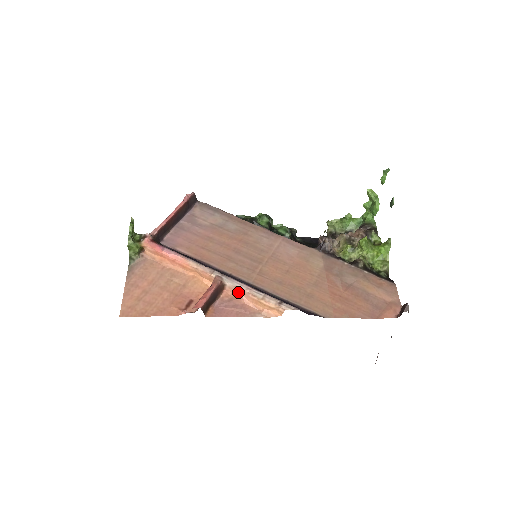
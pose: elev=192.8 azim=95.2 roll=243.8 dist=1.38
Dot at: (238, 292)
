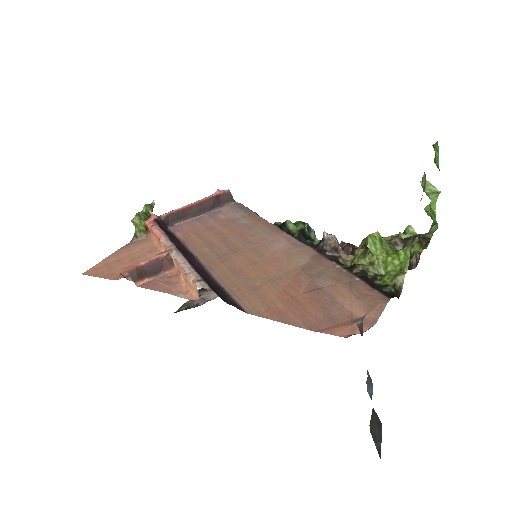
Dot at: (179, 268)
